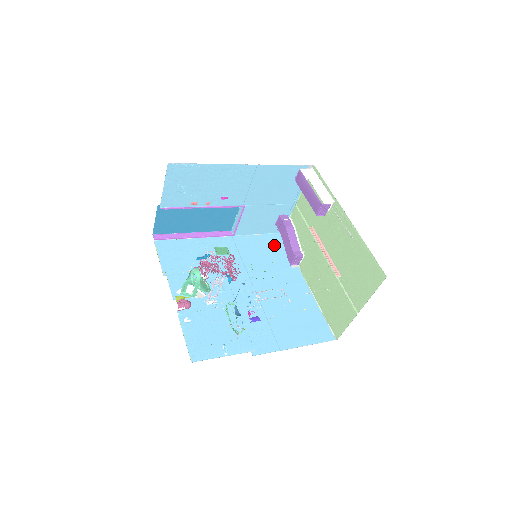
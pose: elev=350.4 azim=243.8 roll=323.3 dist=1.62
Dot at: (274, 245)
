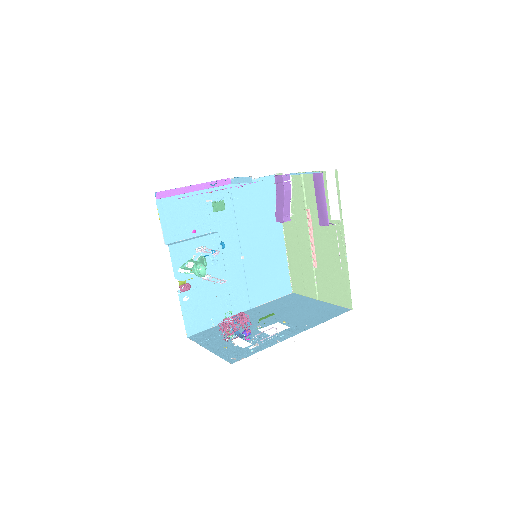
Dot at: (266, 192)
